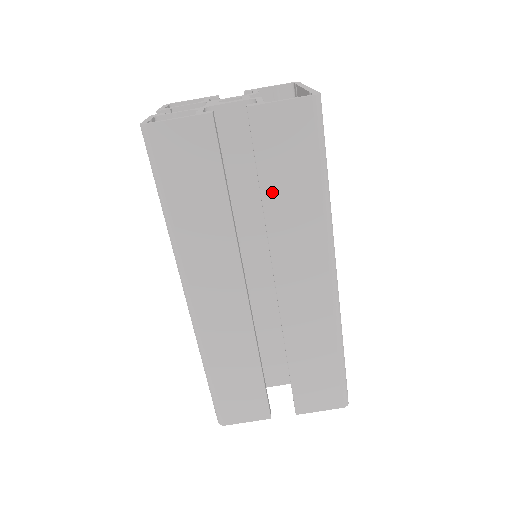
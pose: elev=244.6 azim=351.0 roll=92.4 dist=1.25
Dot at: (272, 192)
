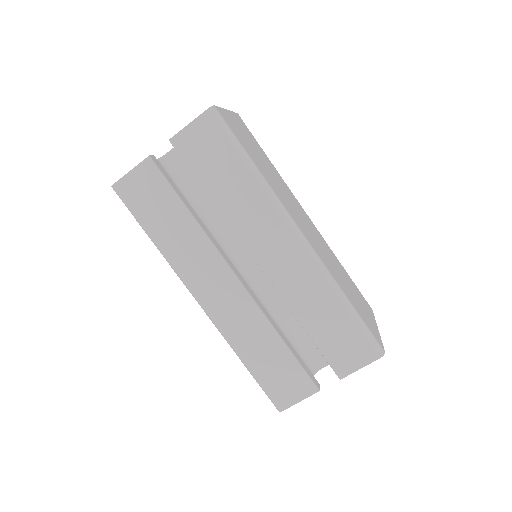
Dot at: (216, 191)
